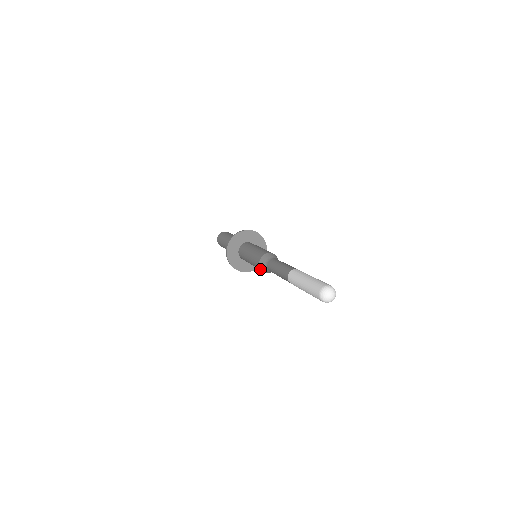
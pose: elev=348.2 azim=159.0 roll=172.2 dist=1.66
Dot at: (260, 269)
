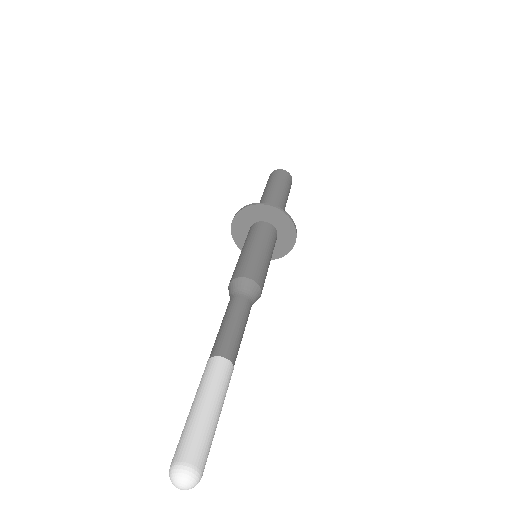
Dot at: (230, 282)
